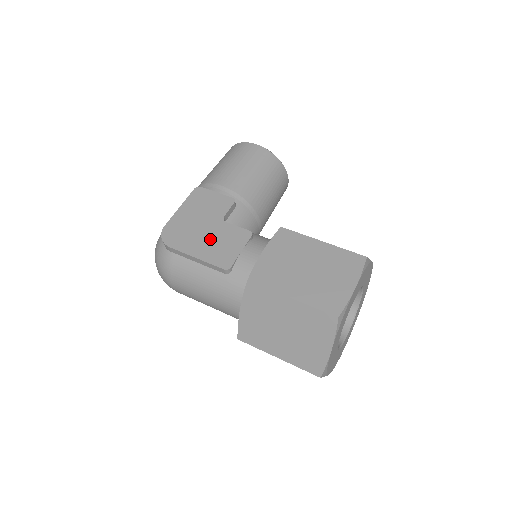
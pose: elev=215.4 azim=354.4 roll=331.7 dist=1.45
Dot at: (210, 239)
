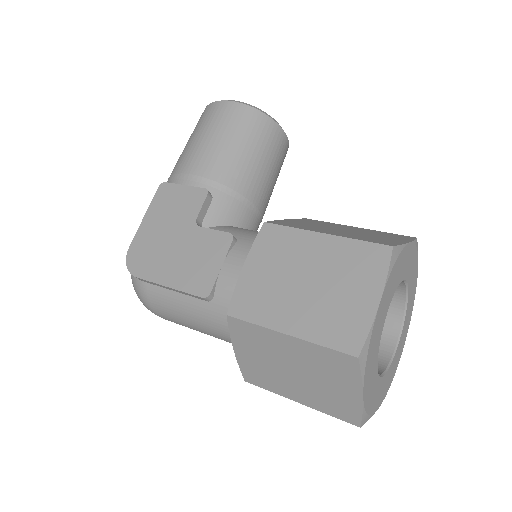
Dot at: (182, 256)
